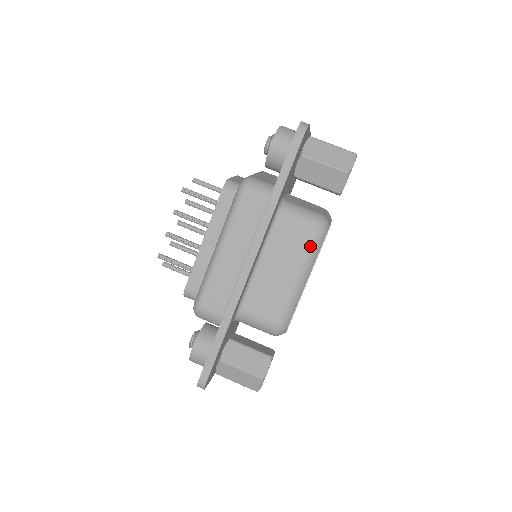
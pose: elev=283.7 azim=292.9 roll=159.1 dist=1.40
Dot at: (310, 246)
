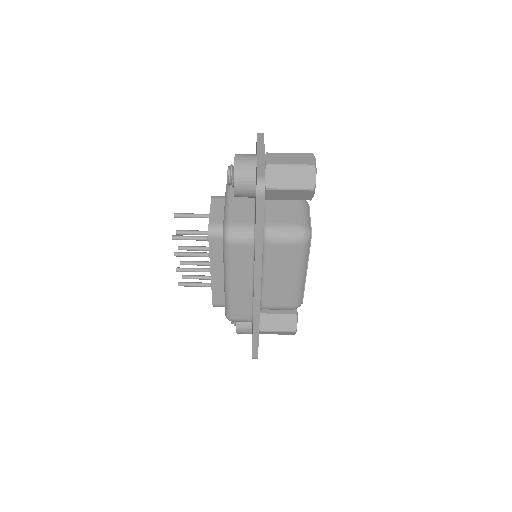
Dot at: (300, 255)
